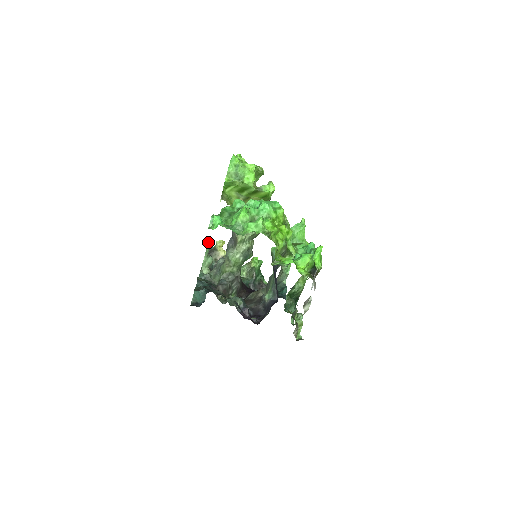
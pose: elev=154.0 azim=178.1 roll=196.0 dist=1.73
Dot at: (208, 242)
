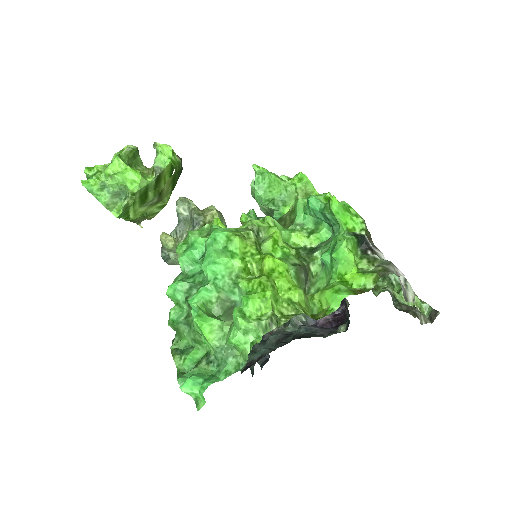
Dot at: occluded
